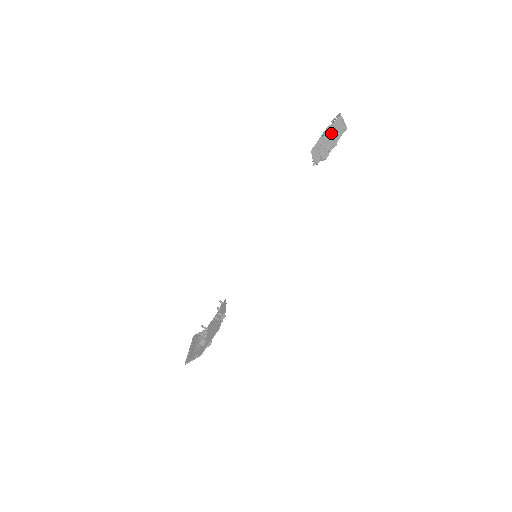
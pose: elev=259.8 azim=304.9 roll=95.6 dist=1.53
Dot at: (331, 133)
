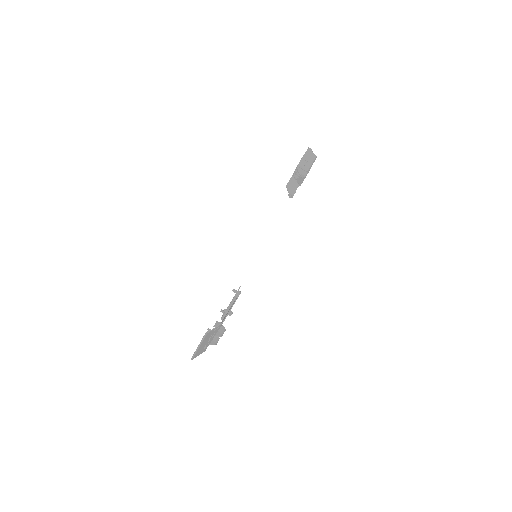
Dot at: (305, 159)
